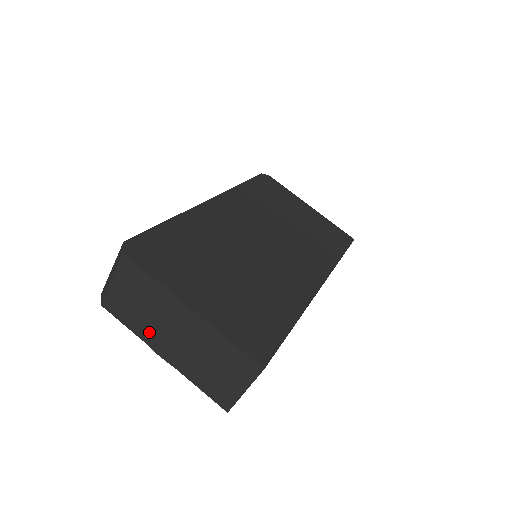
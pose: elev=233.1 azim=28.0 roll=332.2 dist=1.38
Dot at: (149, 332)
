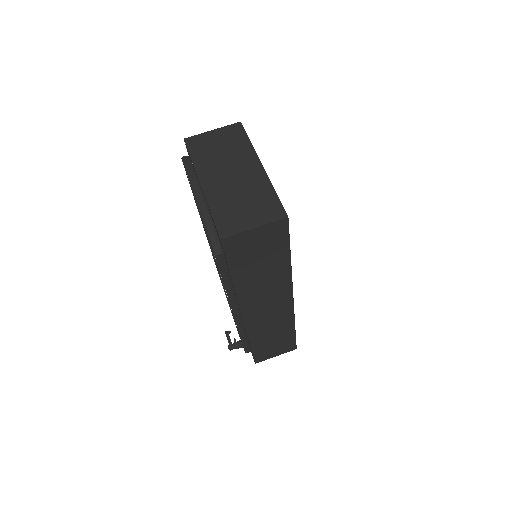
Dot at: (208, 166)
